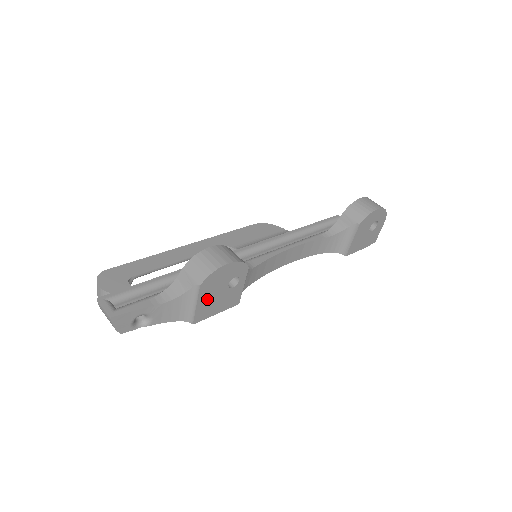
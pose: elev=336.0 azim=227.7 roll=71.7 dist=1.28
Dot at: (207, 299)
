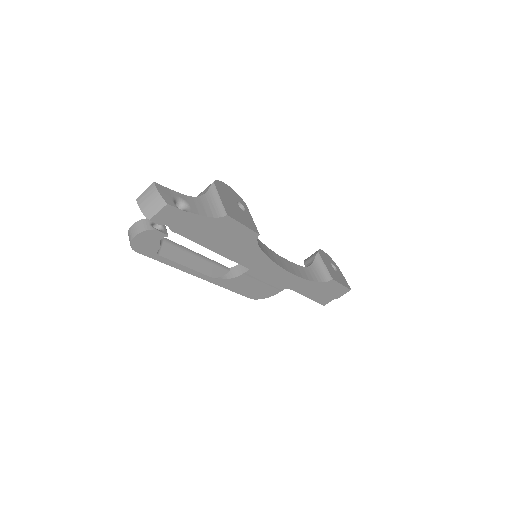
Dot at: (226, 201)
